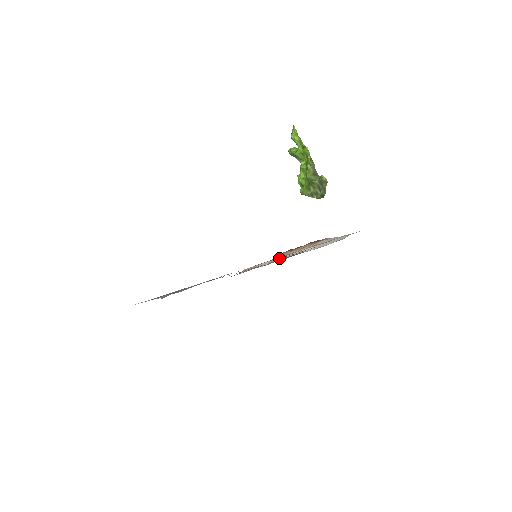
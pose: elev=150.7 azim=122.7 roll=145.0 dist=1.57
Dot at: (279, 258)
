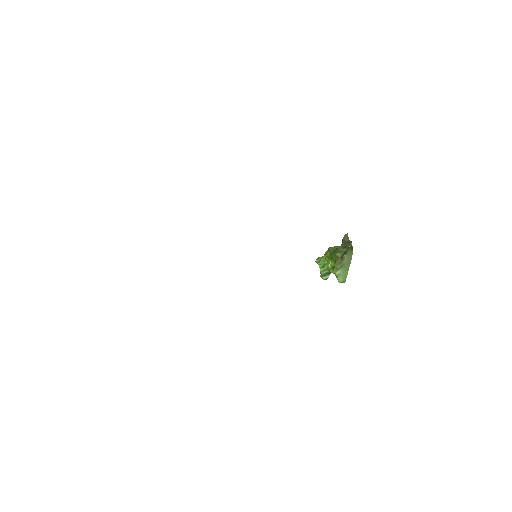
Dot at: occluded
